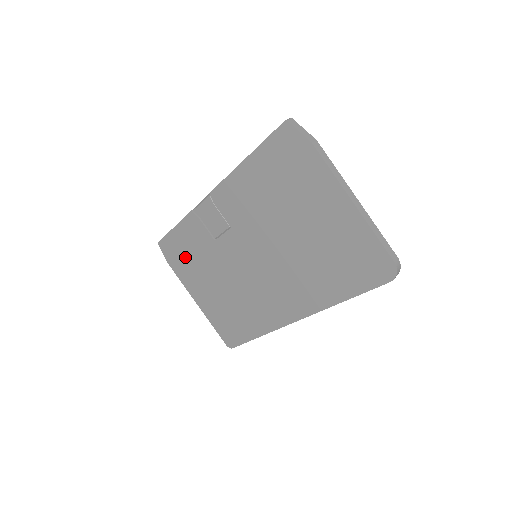
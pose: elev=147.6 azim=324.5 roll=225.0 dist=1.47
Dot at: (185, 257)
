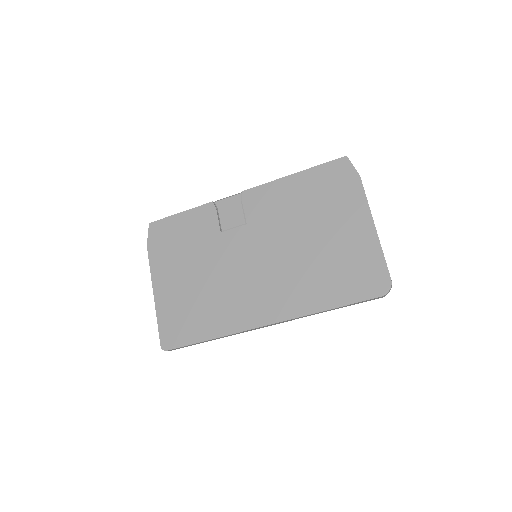
Dot at: (174, 242)
